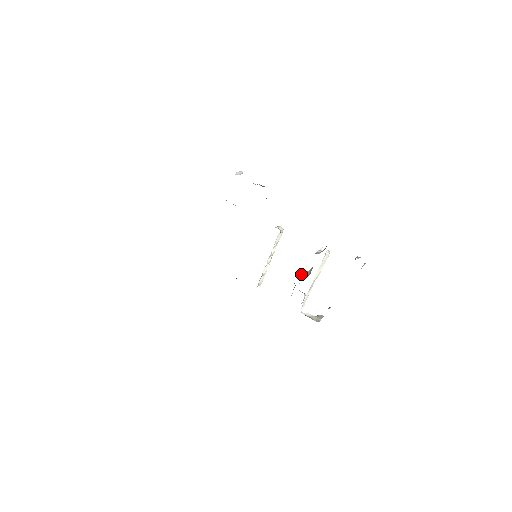
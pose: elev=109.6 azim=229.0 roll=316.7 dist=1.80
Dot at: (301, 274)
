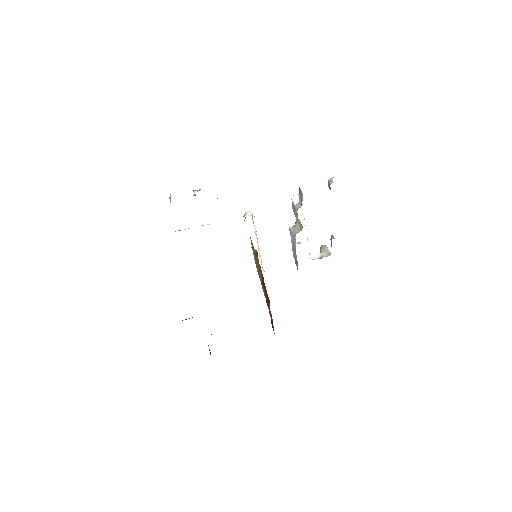
Dot at: (294, 233)
